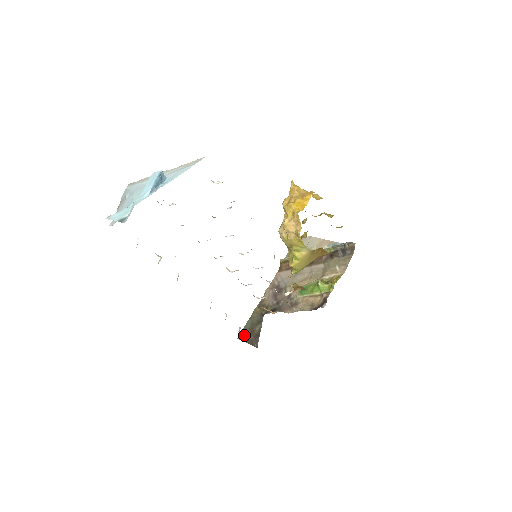
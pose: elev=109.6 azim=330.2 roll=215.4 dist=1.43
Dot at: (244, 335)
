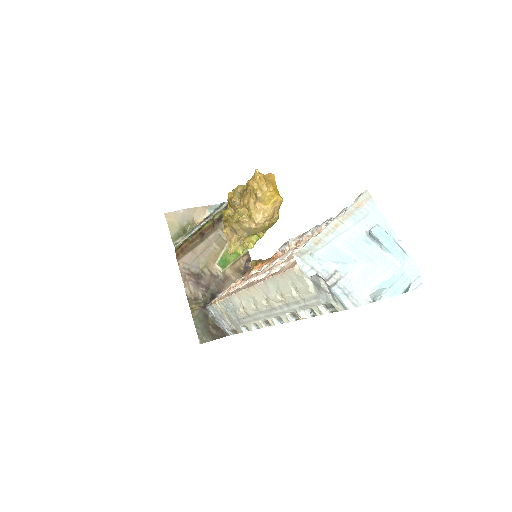
Dot at: (205, 336)
